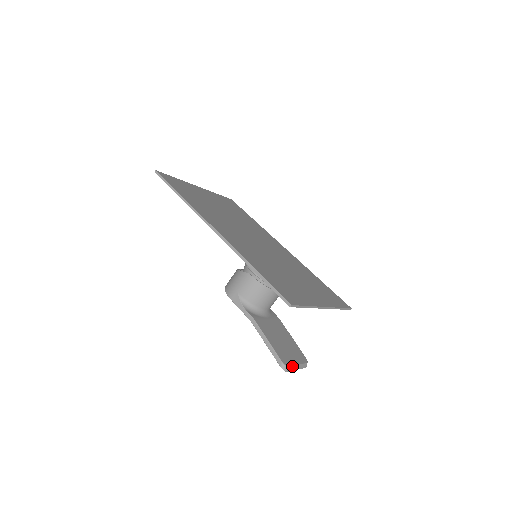
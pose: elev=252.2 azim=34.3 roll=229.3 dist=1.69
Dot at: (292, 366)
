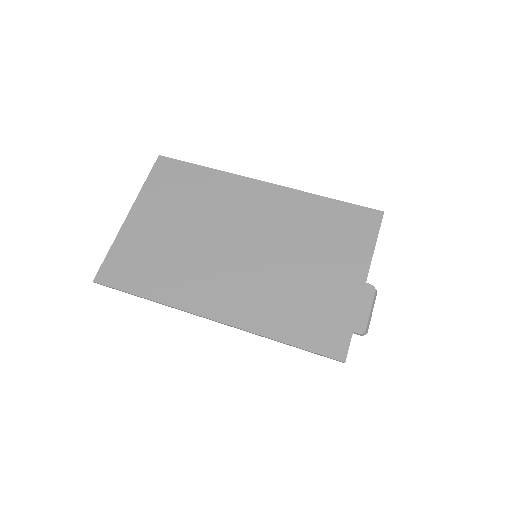
Dot at: (368, 322)
